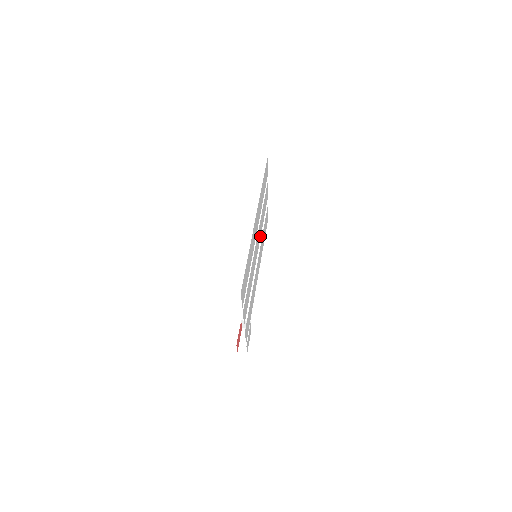
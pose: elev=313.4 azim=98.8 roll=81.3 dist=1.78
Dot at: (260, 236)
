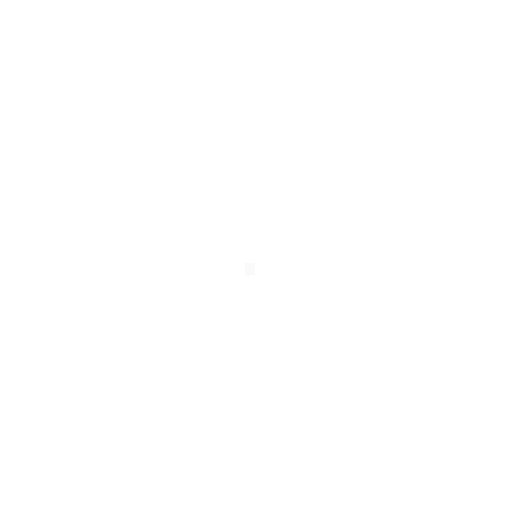
Dot at: occluded
